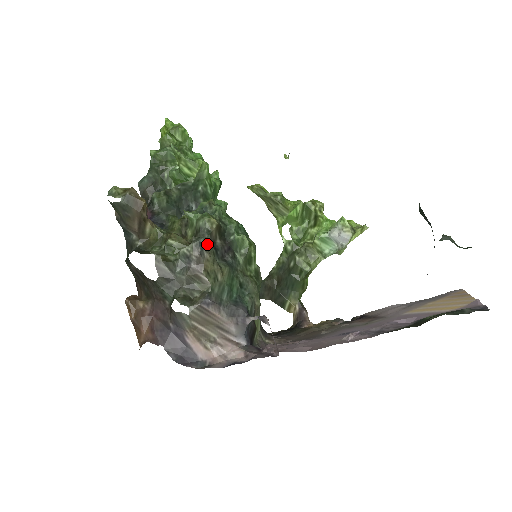
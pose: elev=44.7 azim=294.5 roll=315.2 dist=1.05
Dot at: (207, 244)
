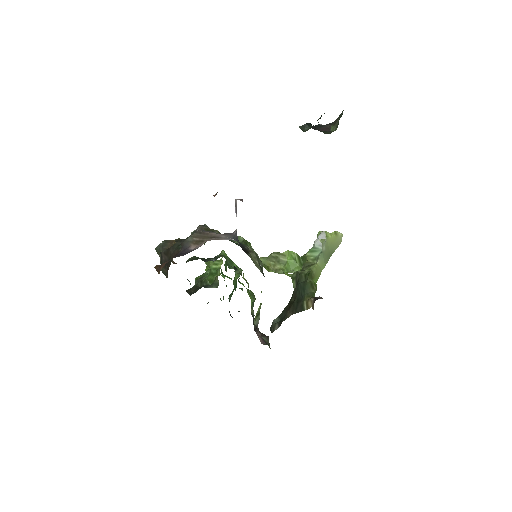
Dot at: occluded
